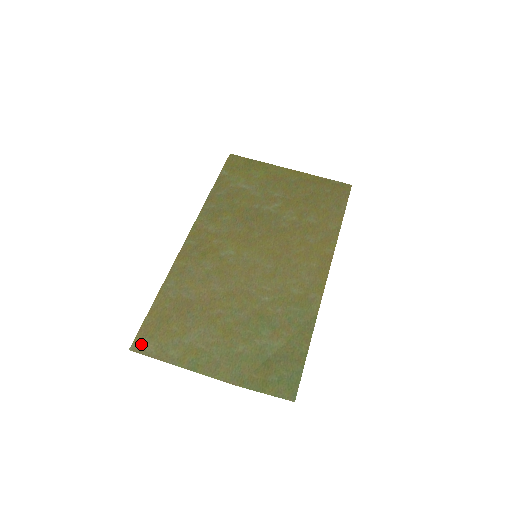
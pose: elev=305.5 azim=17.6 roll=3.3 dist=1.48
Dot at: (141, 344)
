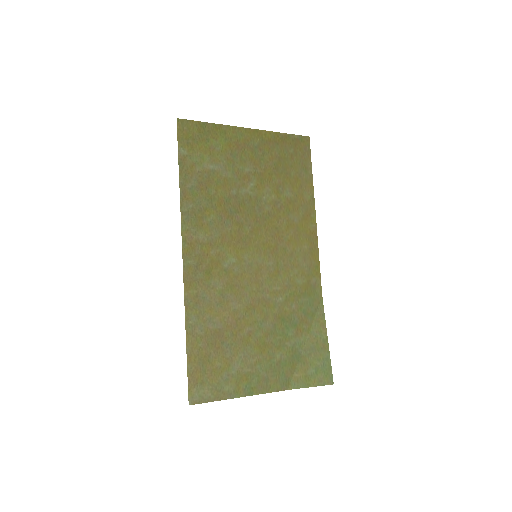
Dot at: (197, 394)
